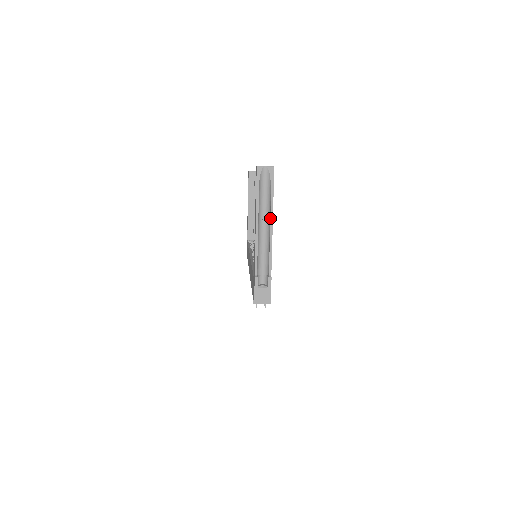
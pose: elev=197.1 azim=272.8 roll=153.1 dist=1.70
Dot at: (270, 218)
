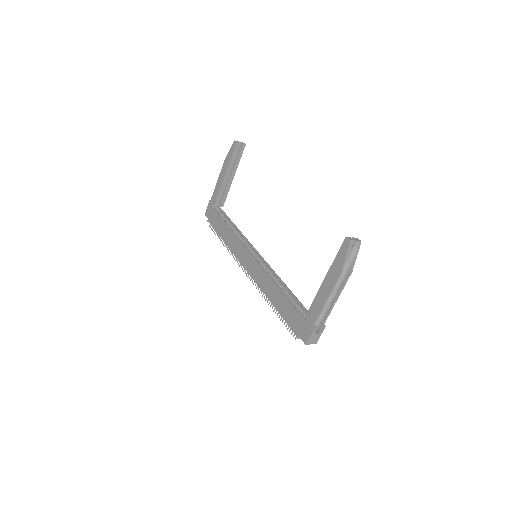
Dot at: (344, 284)
